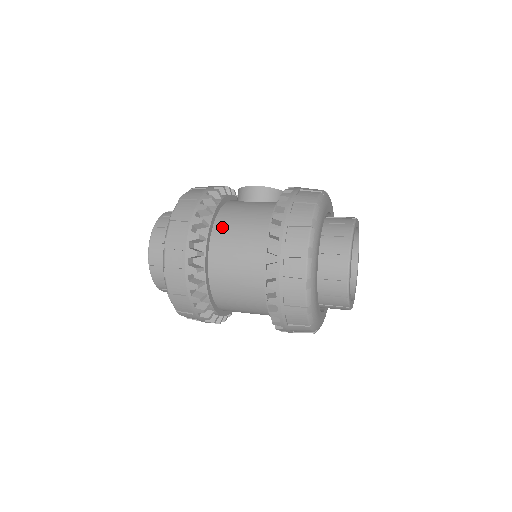
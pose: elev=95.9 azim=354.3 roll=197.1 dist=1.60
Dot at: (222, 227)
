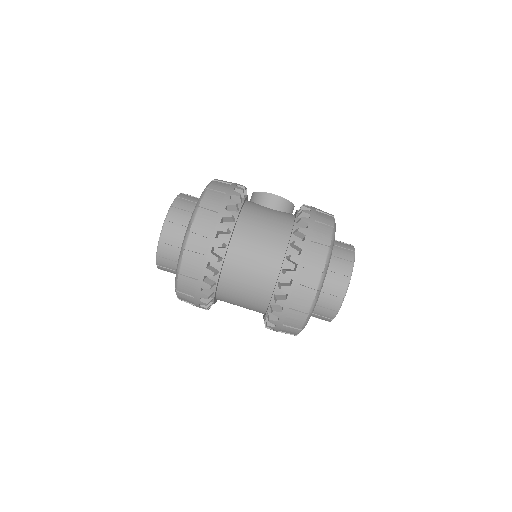
Dot at: (245, 225)
